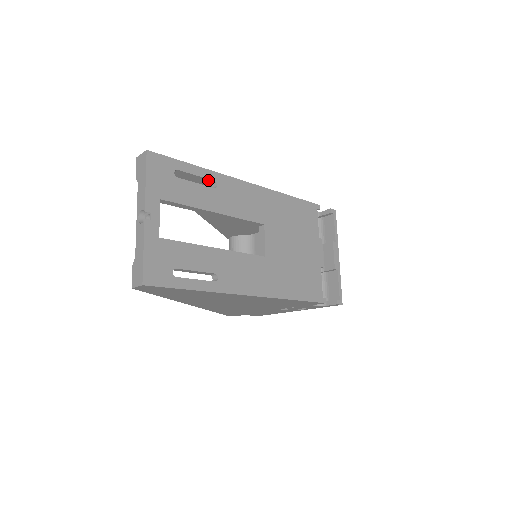
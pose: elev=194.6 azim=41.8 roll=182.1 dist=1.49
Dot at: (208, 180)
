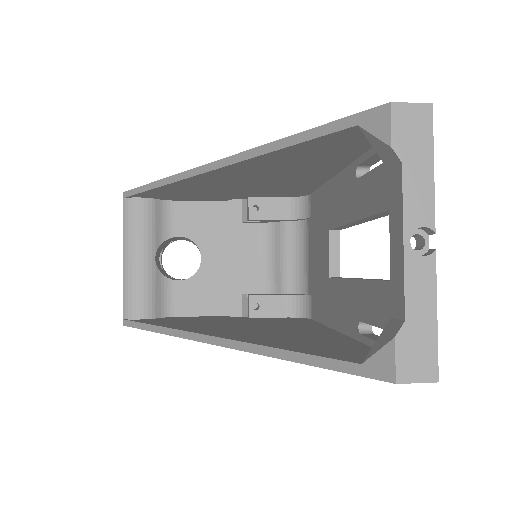
Dot at: (370, 163)
